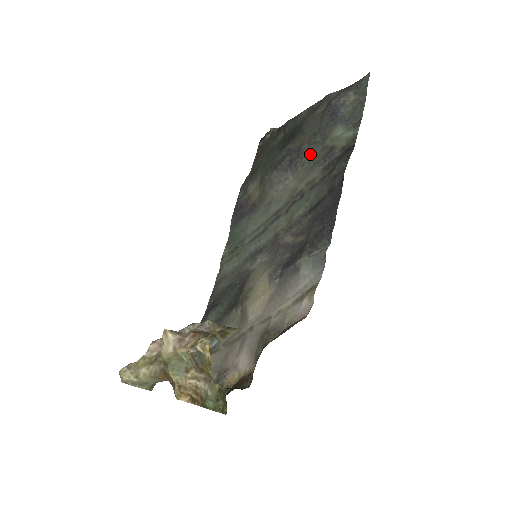
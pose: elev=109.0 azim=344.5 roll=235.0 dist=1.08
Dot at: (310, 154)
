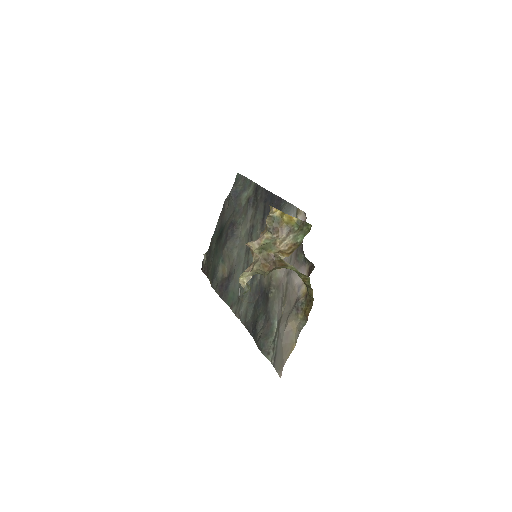
Dot at: (239, 217)
